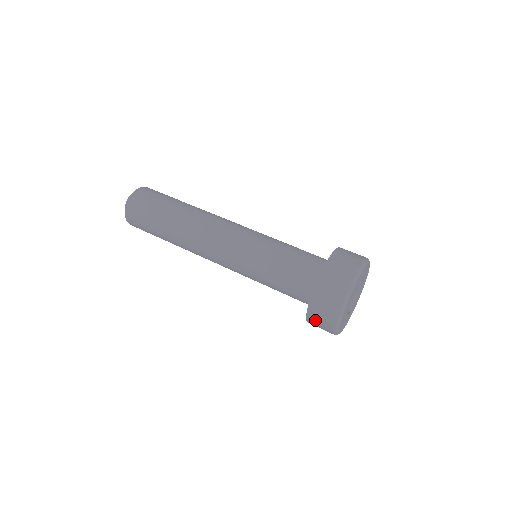
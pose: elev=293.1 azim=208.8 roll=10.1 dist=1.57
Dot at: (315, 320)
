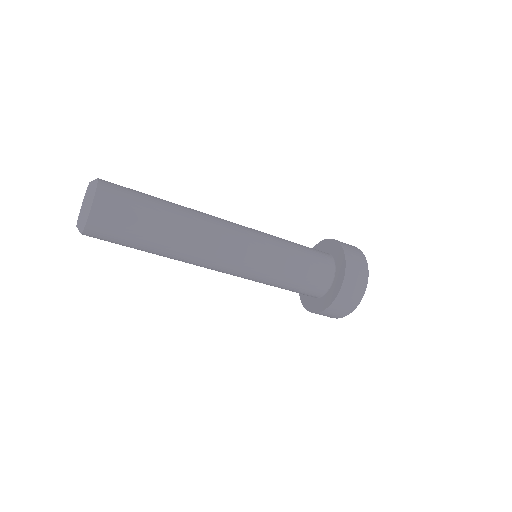
Dot at: (344, 298)
